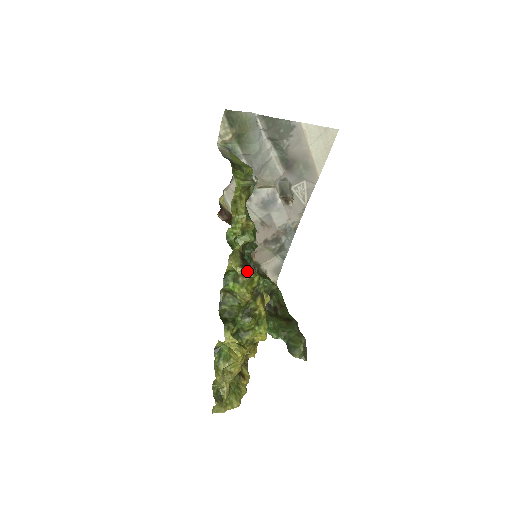
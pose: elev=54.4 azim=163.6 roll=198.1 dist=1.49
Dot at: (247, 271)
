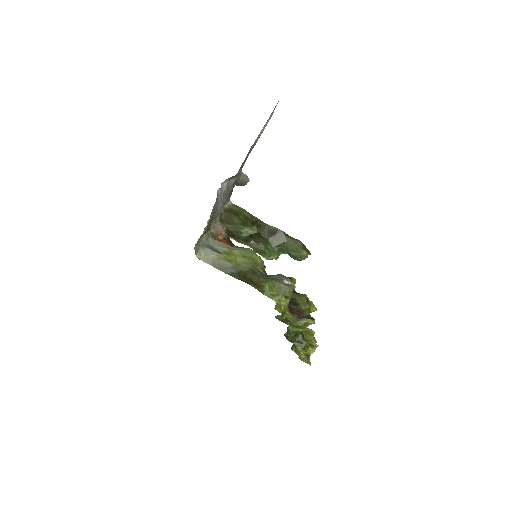
Dot at: occluded
